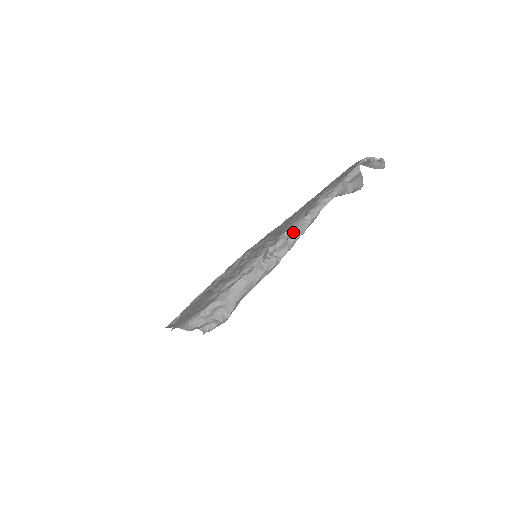
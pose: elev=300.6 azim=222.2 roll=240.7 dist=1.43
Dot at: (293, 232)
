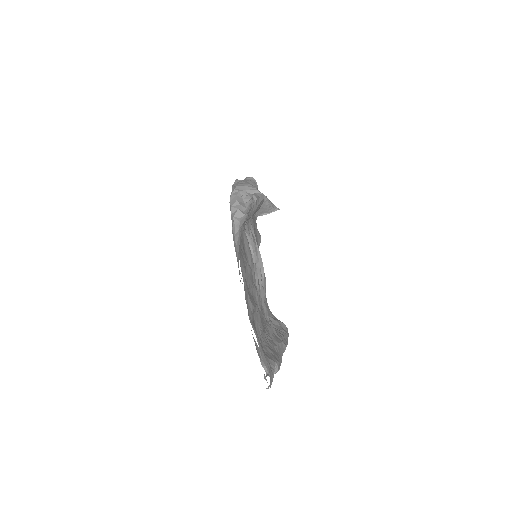
Dot at: occluded
